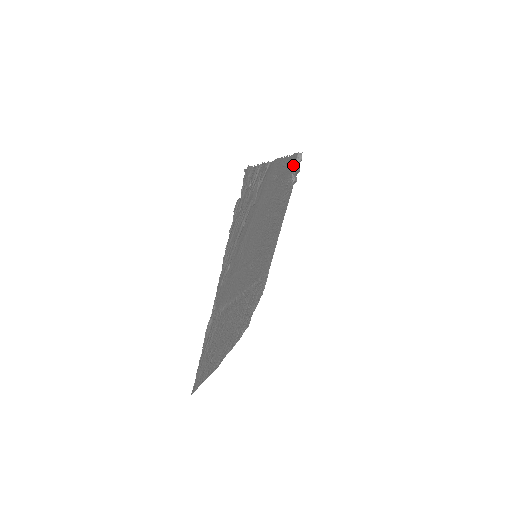
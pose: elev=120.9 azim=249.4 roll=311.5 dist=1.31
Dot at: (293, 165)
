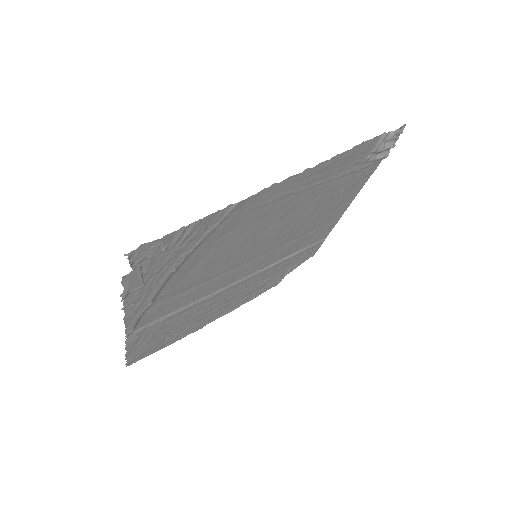
Dot at: (366, 150)
